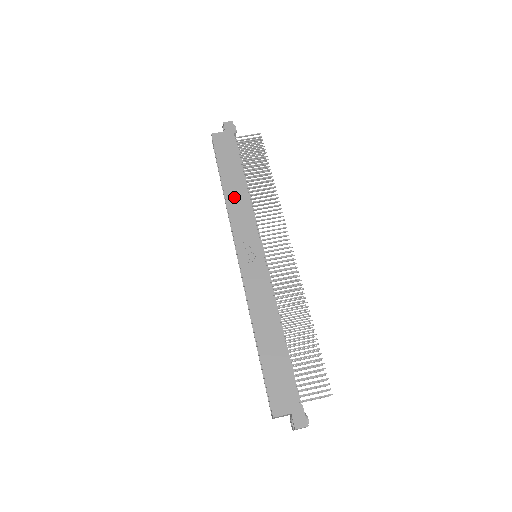
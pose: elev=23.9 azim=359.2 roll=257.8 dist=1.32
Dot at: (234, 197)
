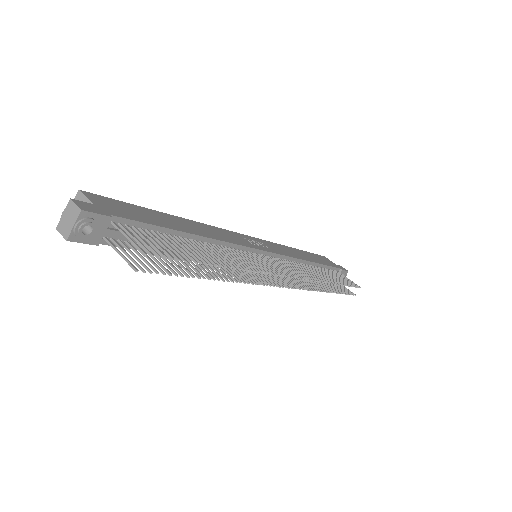
Dot at: (294, 251)
